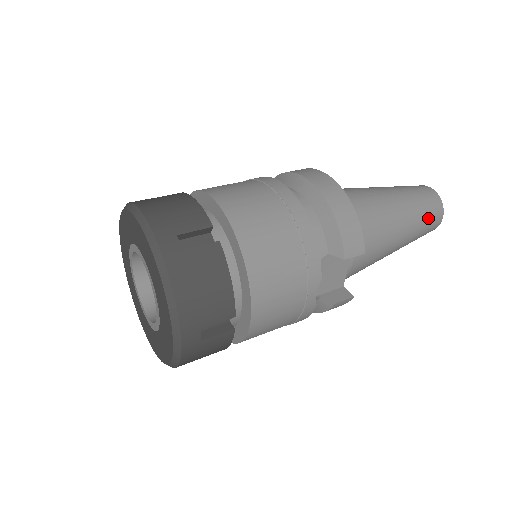
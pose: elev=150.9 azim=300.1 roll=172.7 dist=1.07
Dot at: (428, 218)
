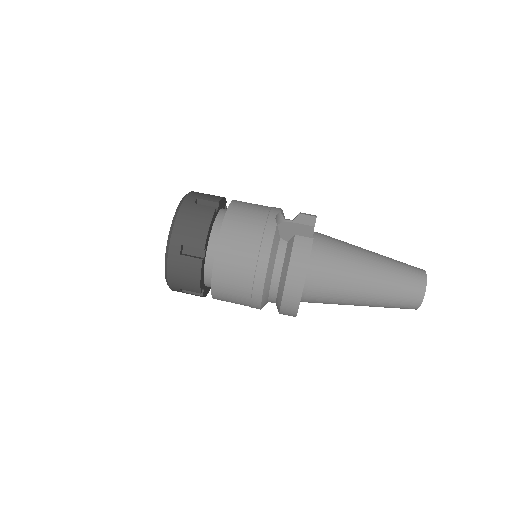
Dot at: occluded
